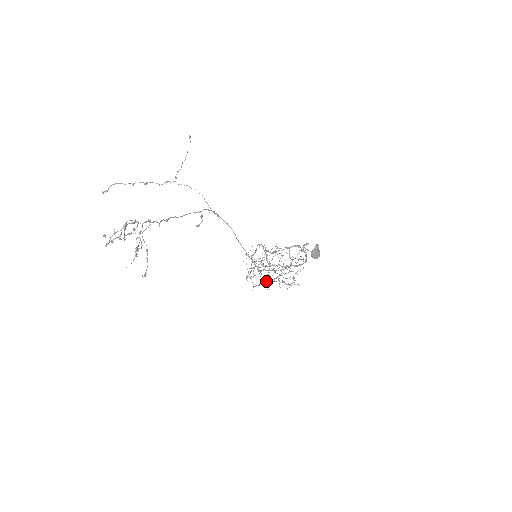
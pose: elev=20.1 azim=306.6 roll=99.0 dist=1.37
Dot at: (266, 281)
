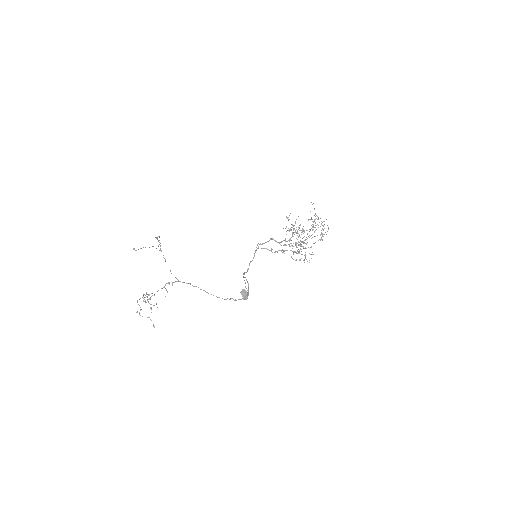
Dot at: (293, 252)
